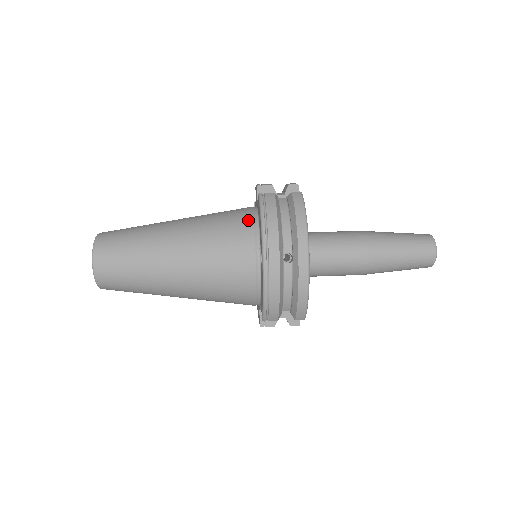
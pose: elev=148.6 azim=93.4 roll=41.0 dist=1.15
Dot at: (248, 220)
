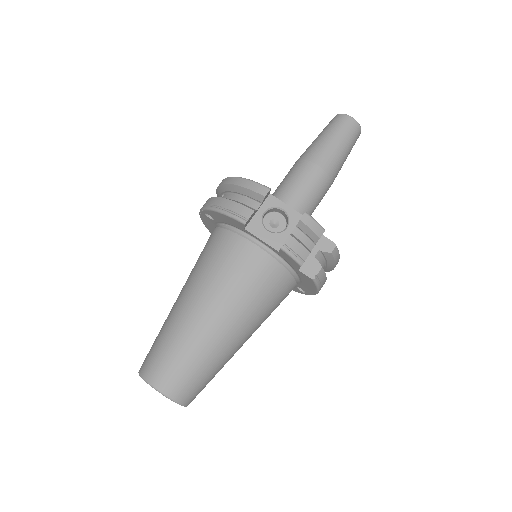
Dot at: (292, 284)
